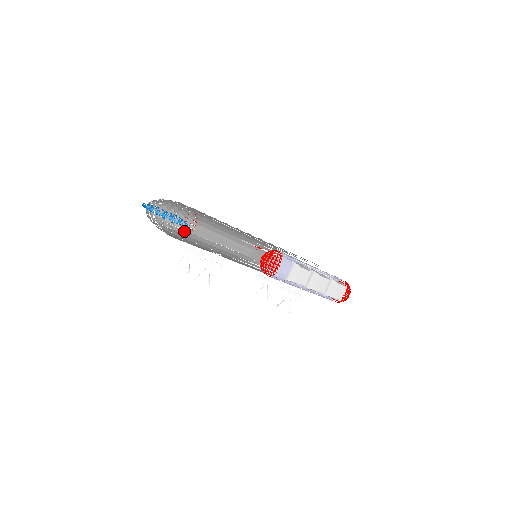
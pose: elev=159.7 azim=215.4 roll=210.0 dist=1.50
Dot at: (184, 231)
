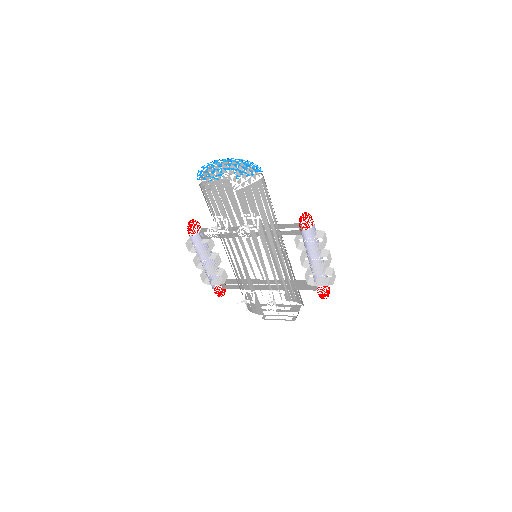
Dot at: (255, 175)
